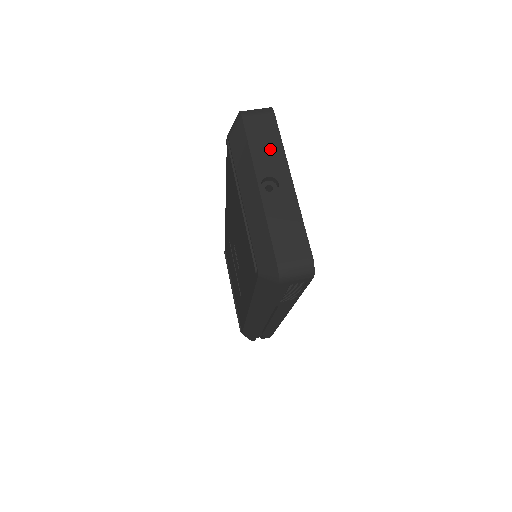
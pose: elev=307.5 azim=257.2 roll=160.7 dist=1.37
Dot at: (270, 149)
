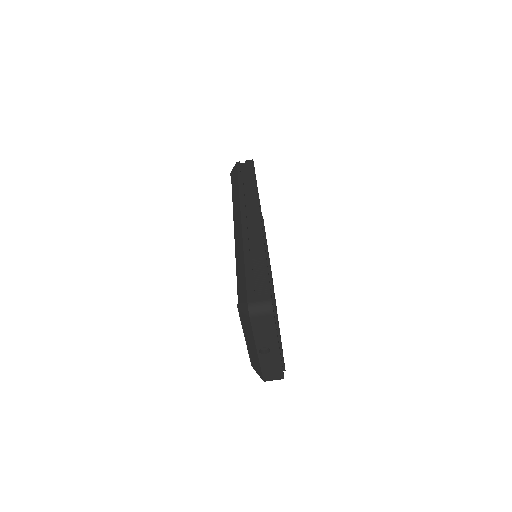
Dot at: (267, 334)
